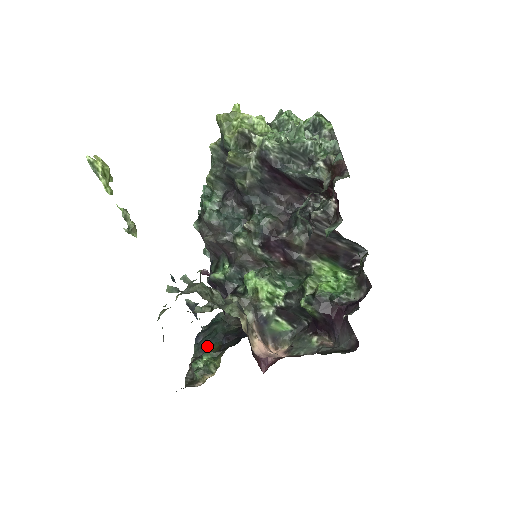
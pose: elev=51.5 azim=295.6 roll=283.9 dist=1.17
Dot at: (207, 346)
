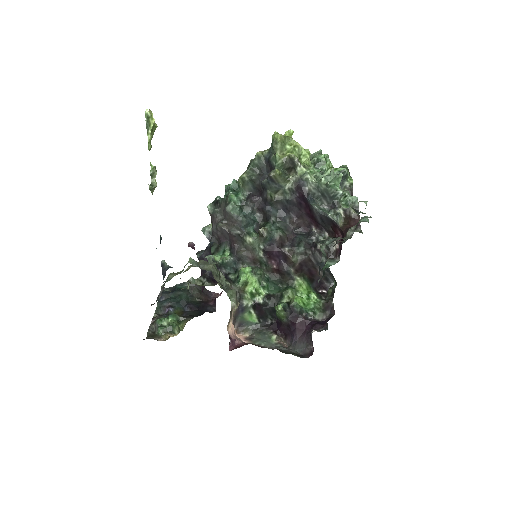
Dot at: (171, 308)
